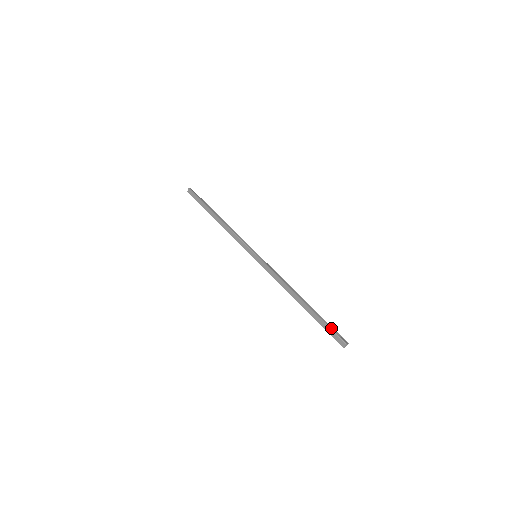
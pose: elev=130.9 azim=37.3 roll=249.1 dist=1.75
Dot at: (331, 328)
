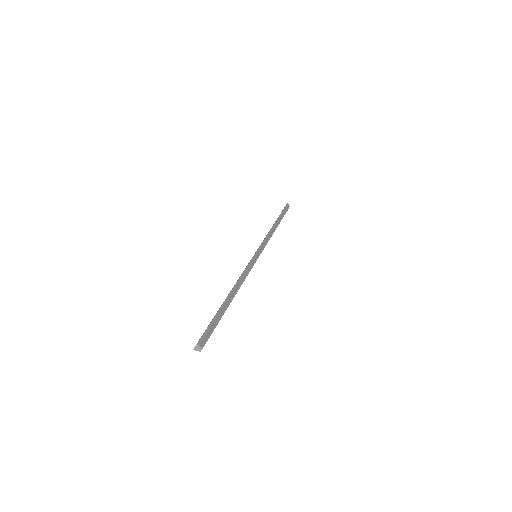
Dot at: (210, 326)
